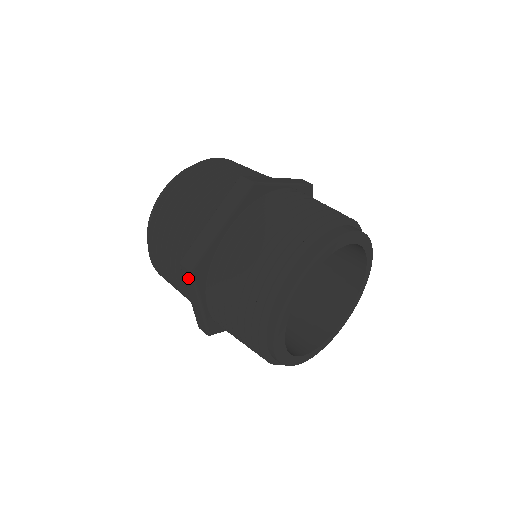
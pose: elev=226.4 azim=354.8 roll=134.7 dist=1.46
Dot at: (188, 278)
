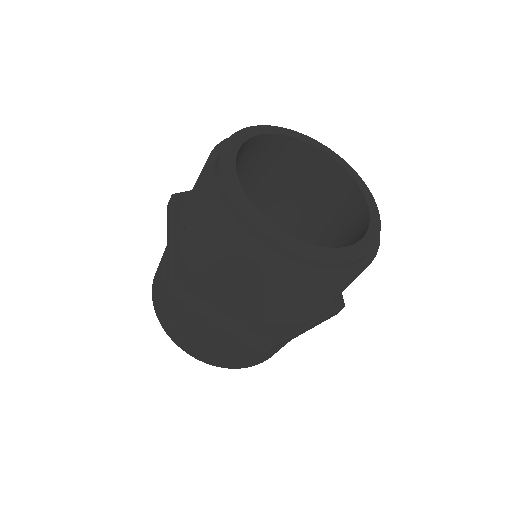
Dot at: (183, 296)
